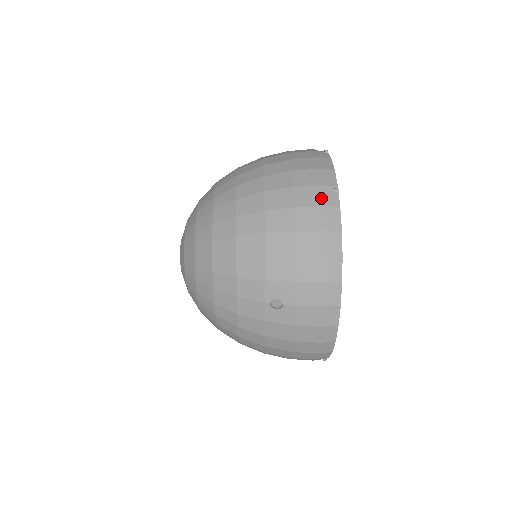
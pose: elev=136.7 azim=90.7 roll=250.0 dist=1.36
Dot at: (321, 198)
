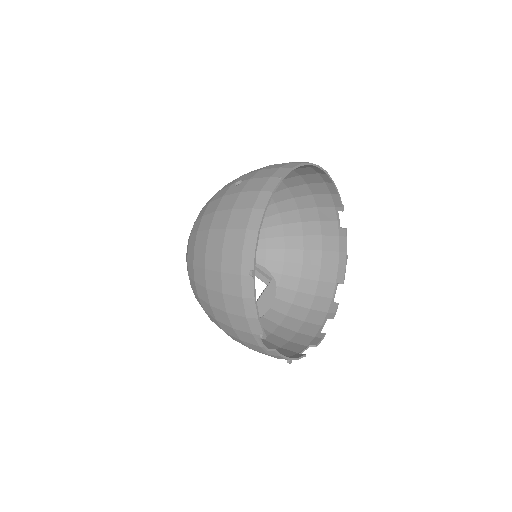
Dot at: occluded
